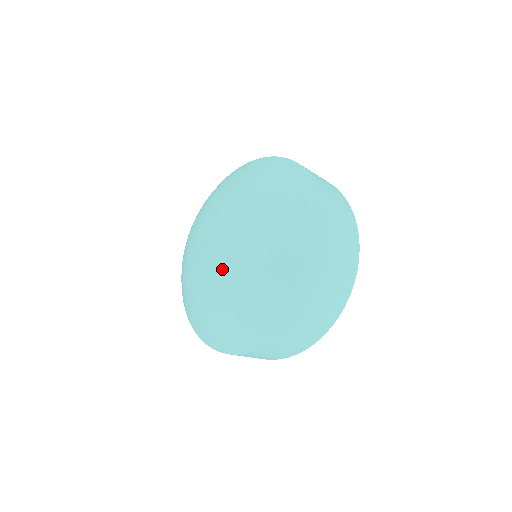
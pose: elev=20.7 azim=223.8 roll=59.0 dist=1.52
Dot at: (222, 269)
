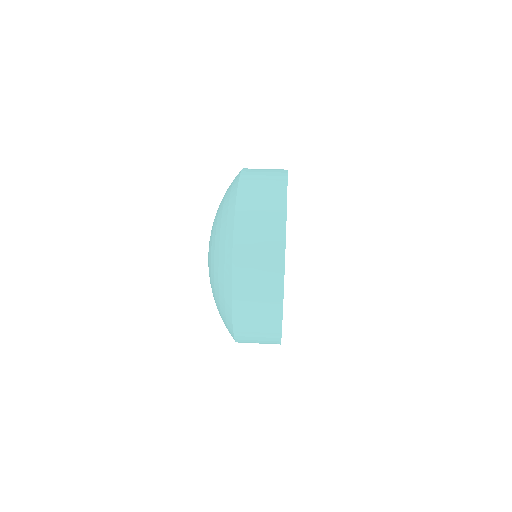
Dot at: occluded
